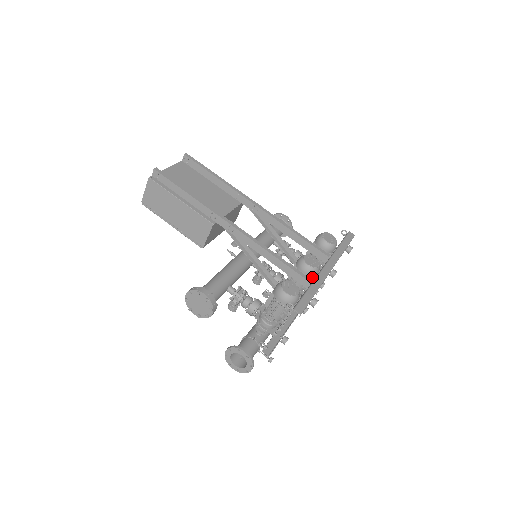
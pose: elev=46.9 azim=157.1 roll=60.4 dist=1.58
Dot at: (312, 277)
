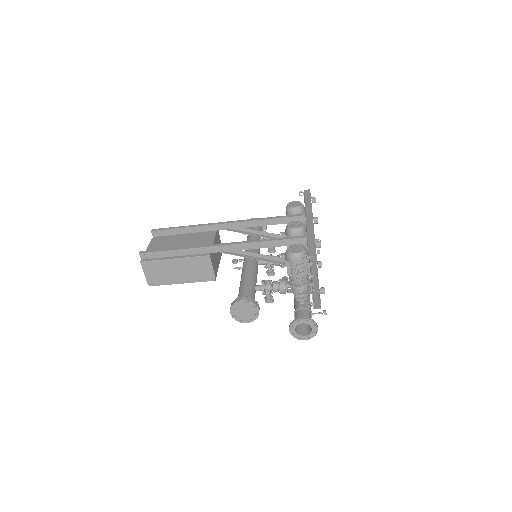
Dot at: occluded
